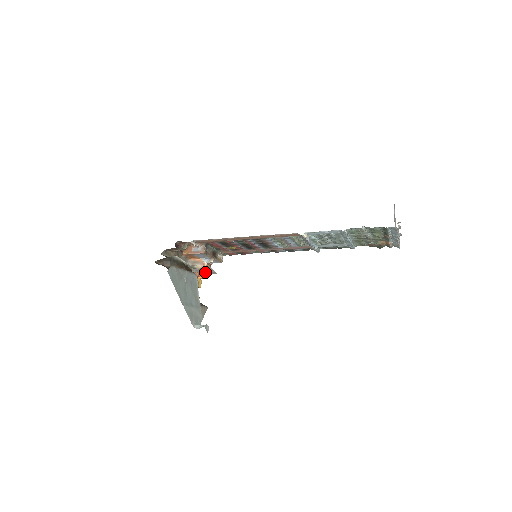
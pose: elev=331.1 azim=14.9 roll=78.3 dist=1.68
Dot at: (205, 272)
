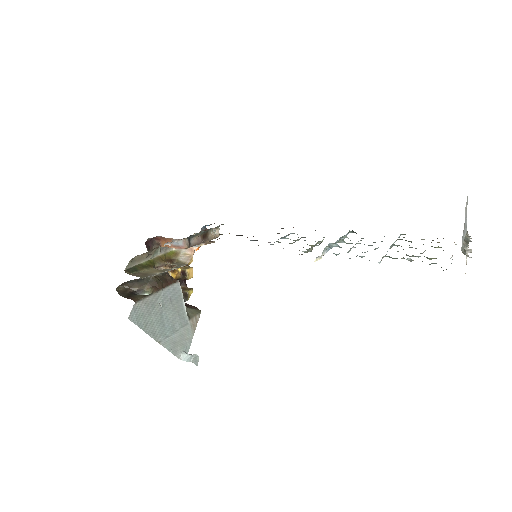
Dot at: occluded
